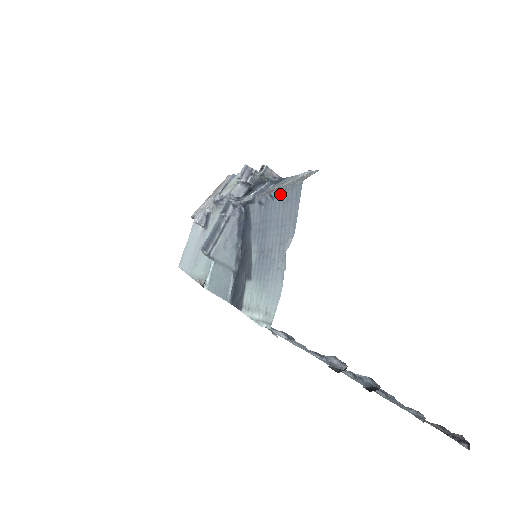
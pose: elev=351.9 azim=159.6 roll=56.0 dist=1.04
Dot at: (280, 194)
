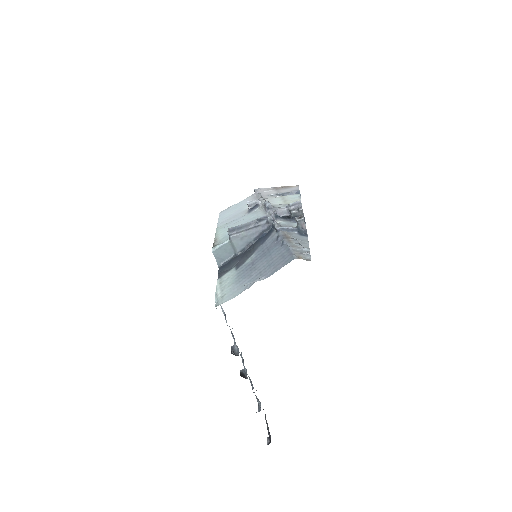
Dot at: (285, 248)
